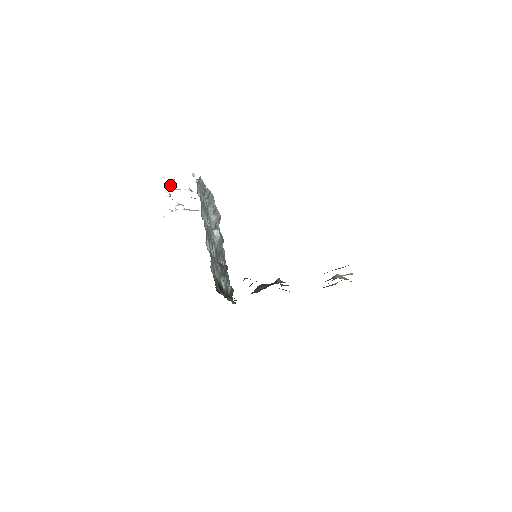
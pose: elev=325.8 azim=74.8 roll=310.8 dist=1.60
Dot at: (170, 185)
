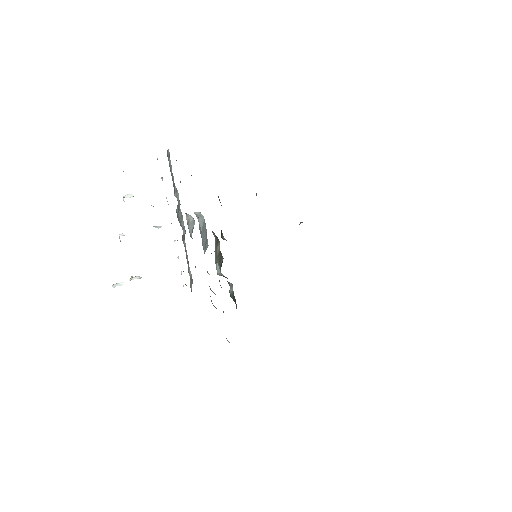
Dot at: (127, 197)
